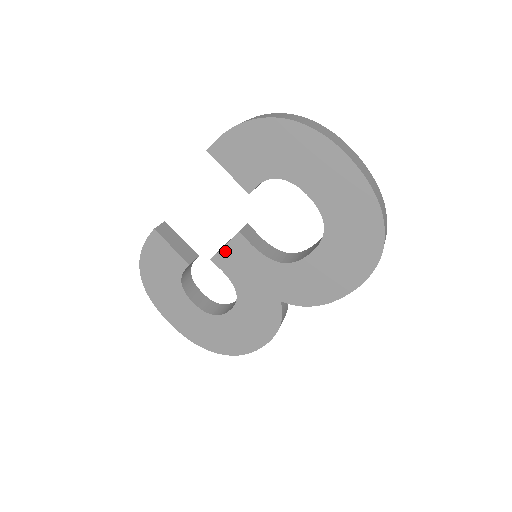
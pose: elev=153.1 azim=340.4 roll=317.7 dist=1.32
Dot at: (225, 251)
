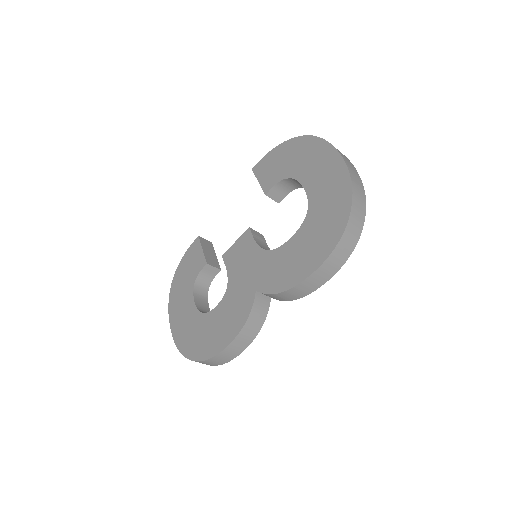
Dot at: (234, 246)
